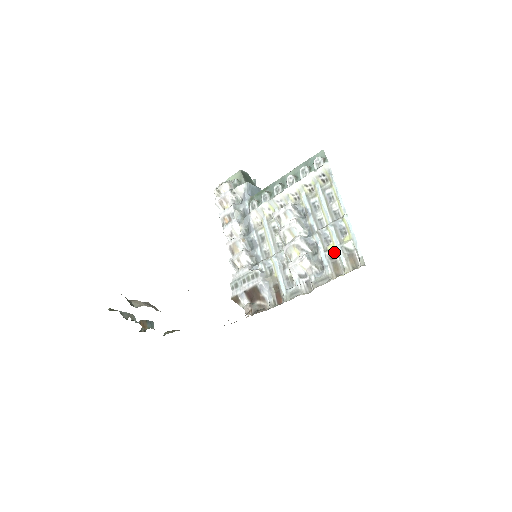
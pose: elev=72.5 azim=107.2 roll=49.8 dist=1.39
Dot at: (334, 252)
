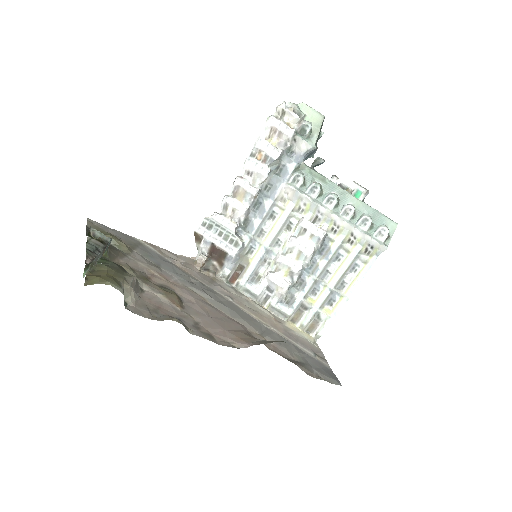
Dot at: (309, 306)
